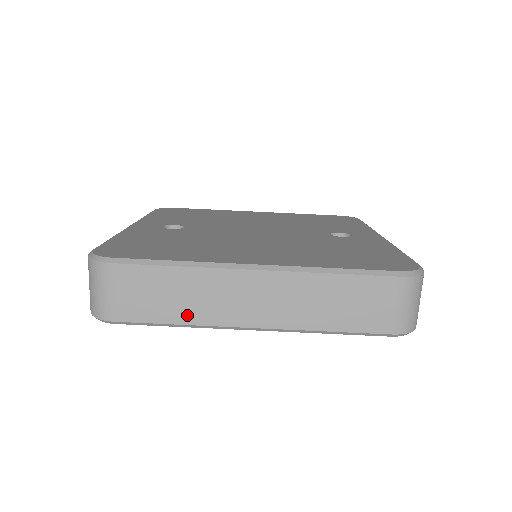
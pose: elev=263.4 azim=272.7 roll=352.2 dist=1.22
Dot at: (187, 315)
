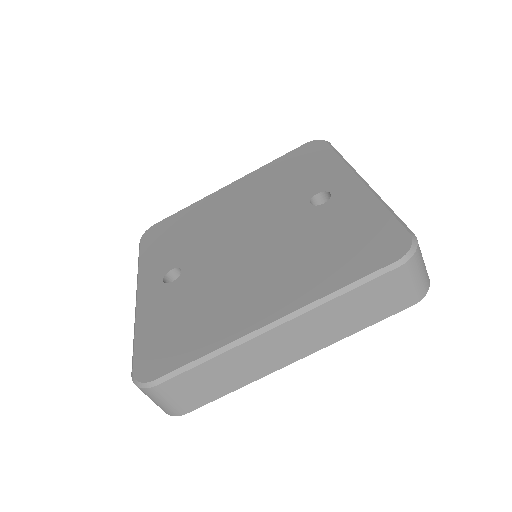
Dot at: (239, 382)
